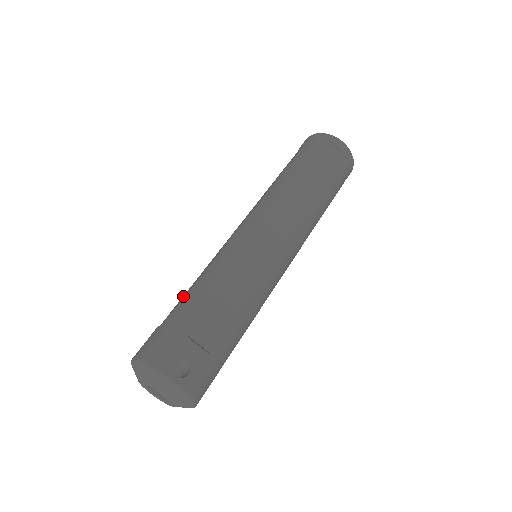
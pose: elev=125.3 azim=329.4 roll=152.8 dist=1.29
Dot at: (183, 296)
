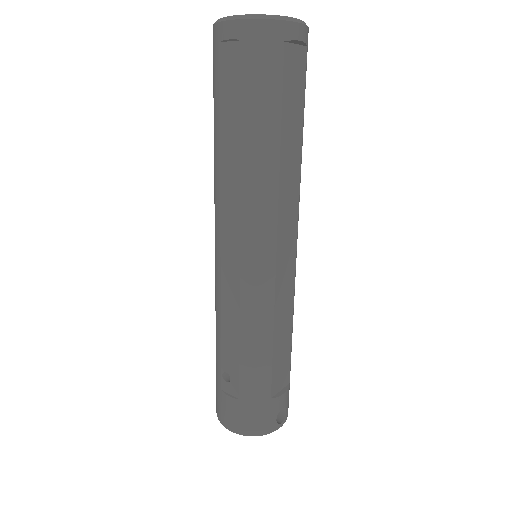
Dot at: (226, 355)
